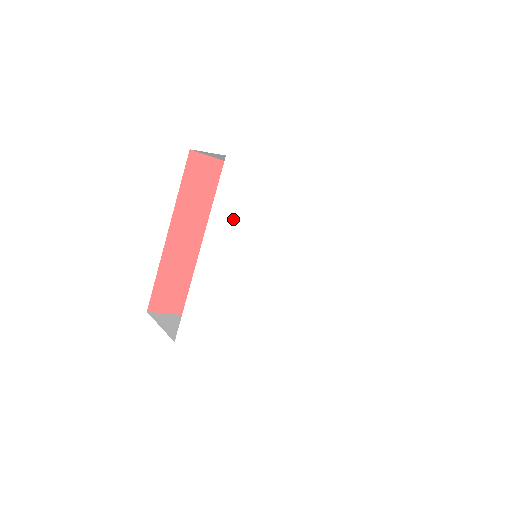
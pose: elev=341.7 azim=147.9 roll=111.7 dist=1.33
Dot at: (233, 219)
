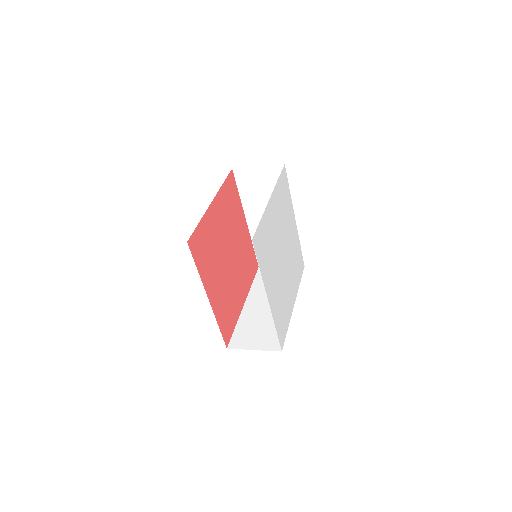
Dot at: (280, 200)
